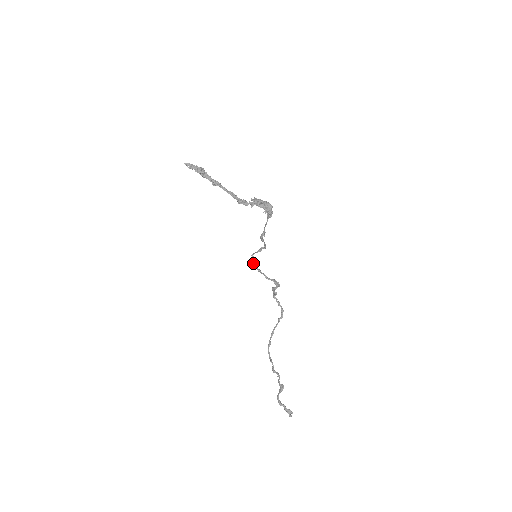
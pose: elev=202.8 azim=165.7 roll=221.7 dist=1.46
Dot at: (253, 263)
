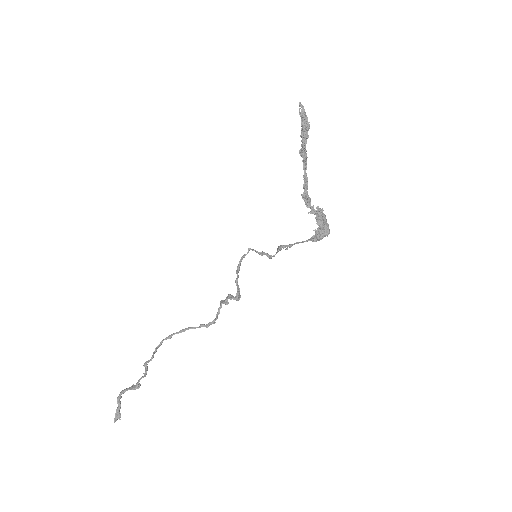
Dot at: (242, 256)
